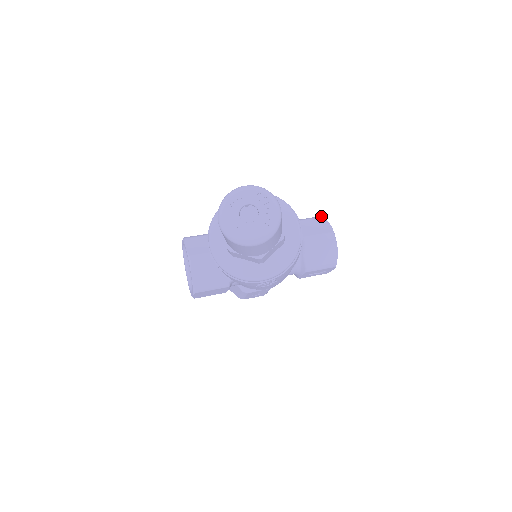
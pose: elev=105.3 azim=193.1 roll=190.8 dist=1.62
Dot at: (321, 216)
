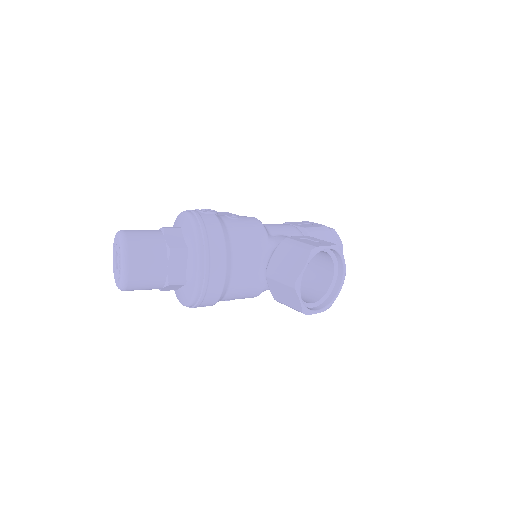
Dot at: (311, 248)
